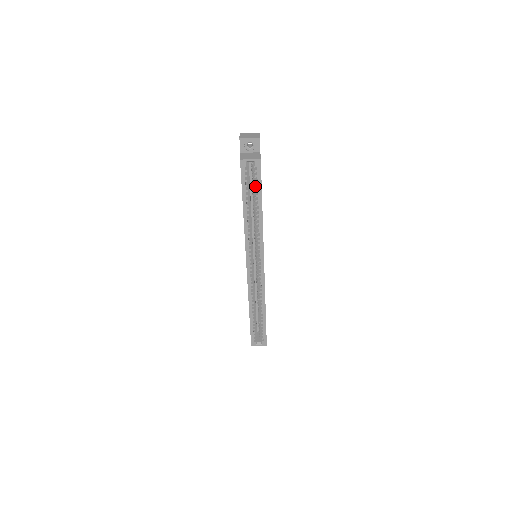
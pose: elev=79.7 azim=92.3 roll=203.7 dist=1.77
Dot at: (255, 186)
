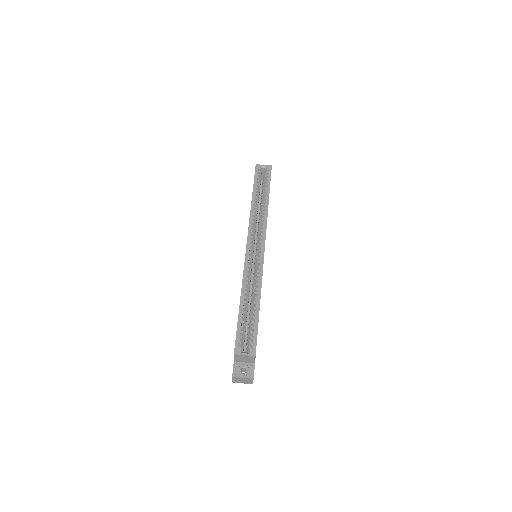
Dot at: (265, 182)
